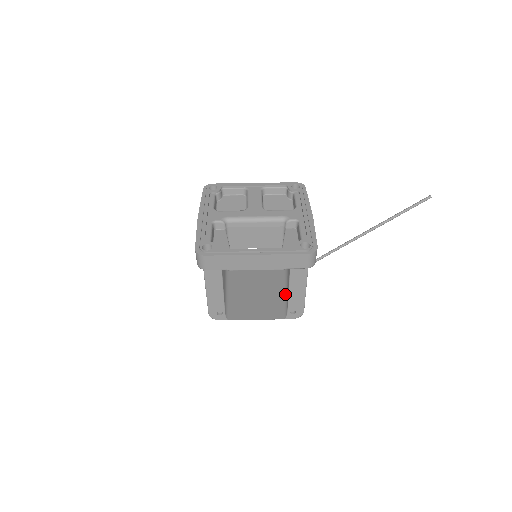
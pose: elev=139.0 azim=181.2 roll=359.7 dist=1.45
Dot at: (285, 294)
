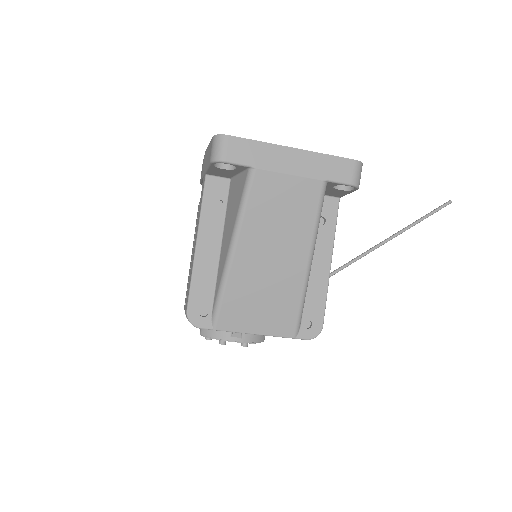
Dot at: (311, 257)
